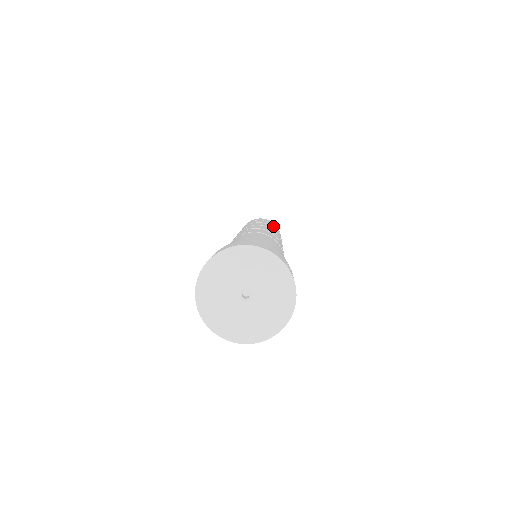
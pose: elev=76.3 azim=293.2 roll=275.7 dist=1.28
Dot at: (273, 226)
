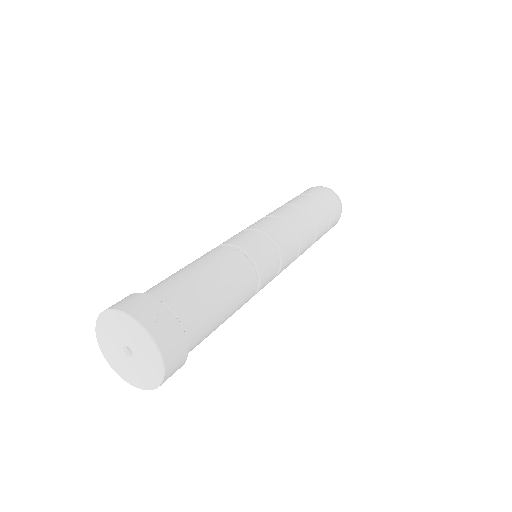
Dot at: (303, 201)
